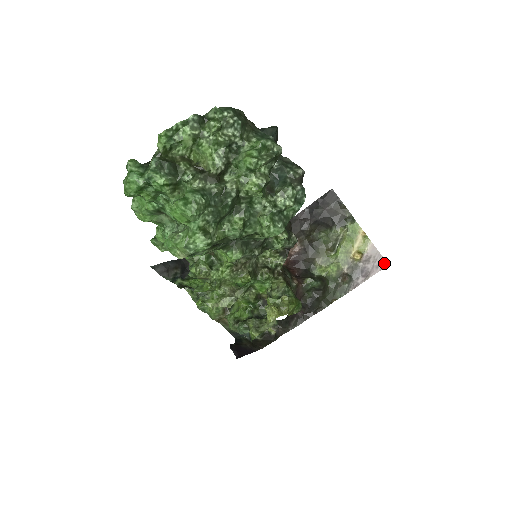
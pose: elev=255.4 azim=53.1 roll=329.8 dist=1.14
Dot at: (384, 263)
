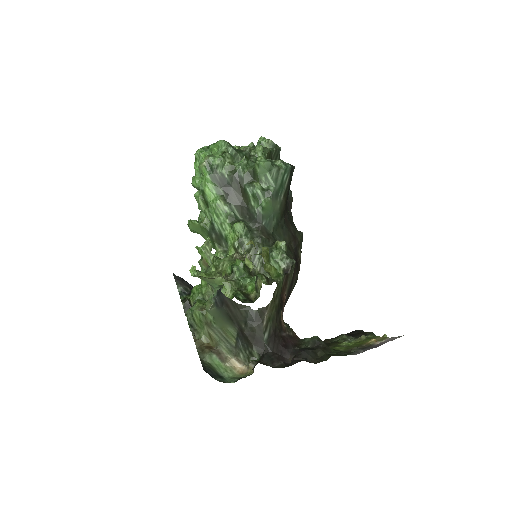
Dot at: (400, 336)
